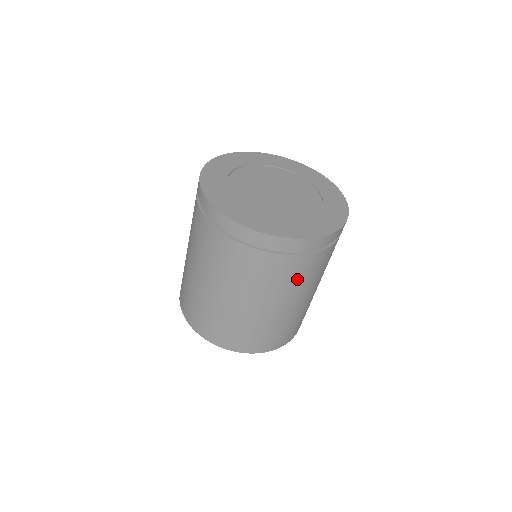
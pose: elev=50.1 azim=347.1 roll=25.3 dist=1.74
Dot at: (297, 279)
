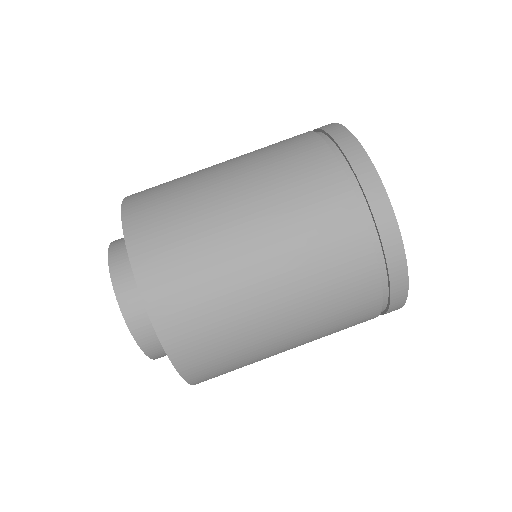
Dot at: (338, 314)
